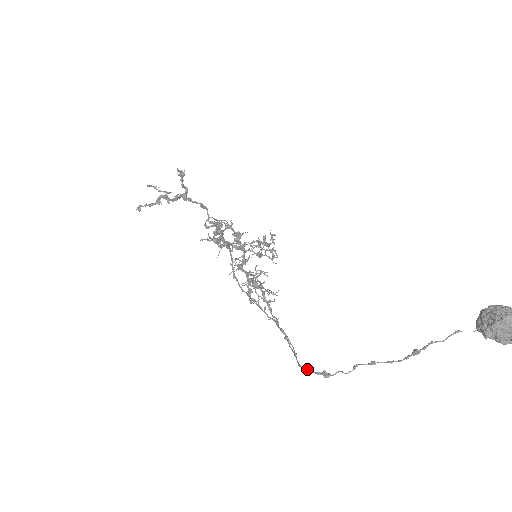
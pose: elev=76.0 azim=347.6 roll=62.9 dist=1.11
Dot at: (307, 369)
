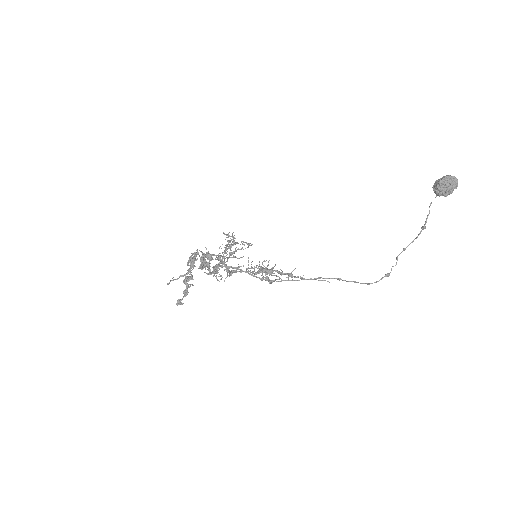
Dot at: (375, 282)
